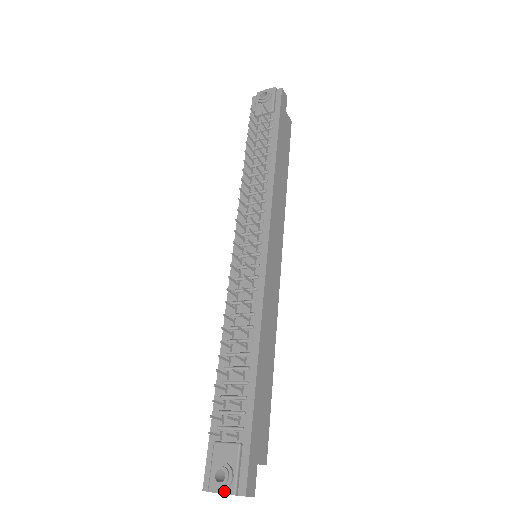
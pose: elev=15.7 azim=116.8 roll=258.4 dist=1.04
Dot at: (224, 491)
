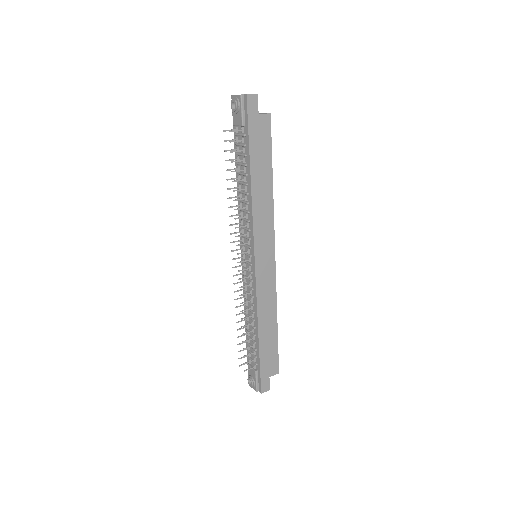
Dot at: (253, 388)
